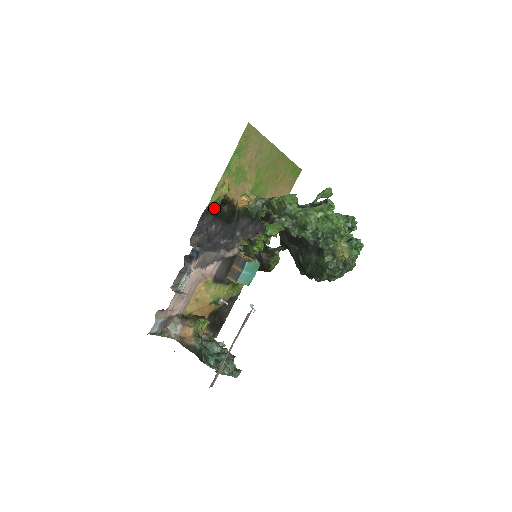
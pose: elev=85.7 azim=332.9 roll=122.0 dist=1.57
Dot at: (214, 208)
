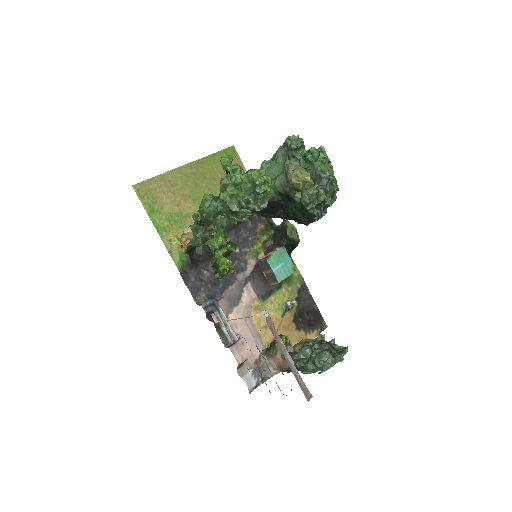
Dot at: (187, 263)
